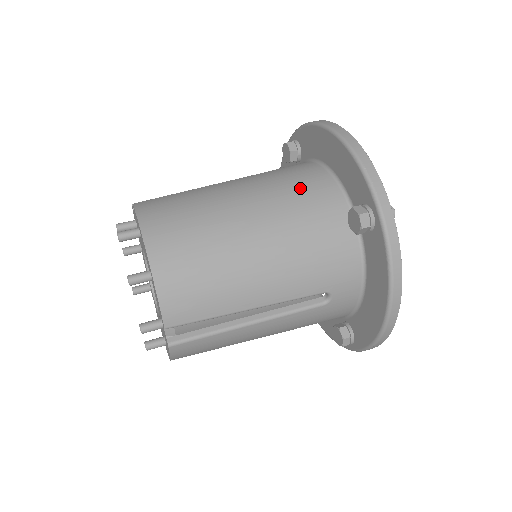
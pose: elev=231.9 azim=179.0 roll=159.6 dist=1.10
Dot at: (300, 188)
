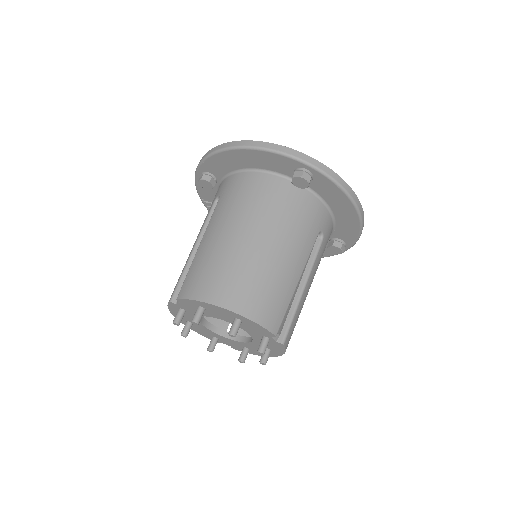
Dot at: (251, 195)
